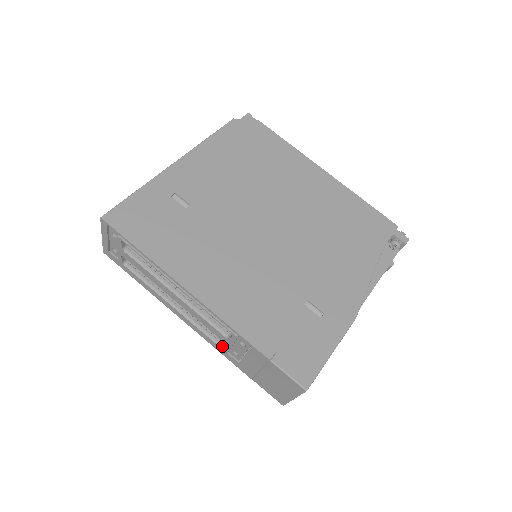
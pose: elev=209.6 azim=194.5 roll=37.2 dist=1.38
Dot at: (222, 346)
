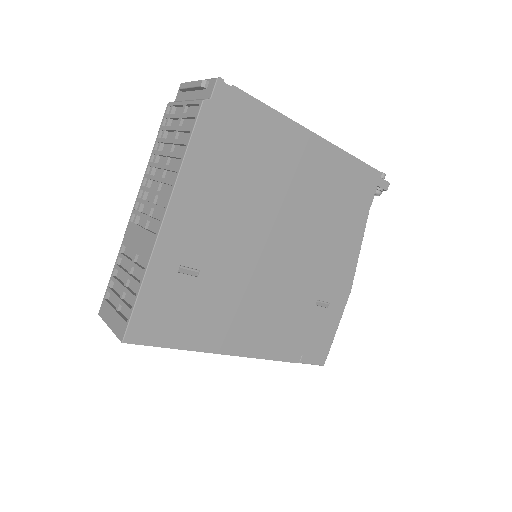
Dot at: occluded
